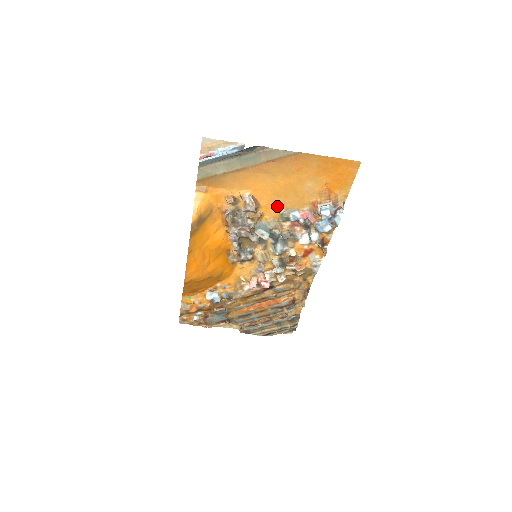
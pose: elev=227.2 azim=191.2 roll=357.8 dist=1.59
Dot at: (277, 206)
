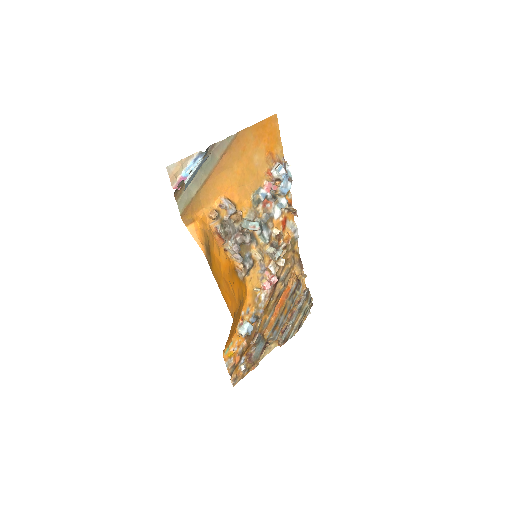
Dot at: (246, 195)
